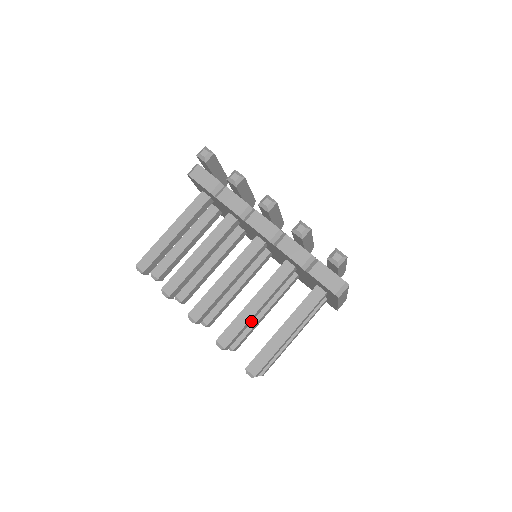
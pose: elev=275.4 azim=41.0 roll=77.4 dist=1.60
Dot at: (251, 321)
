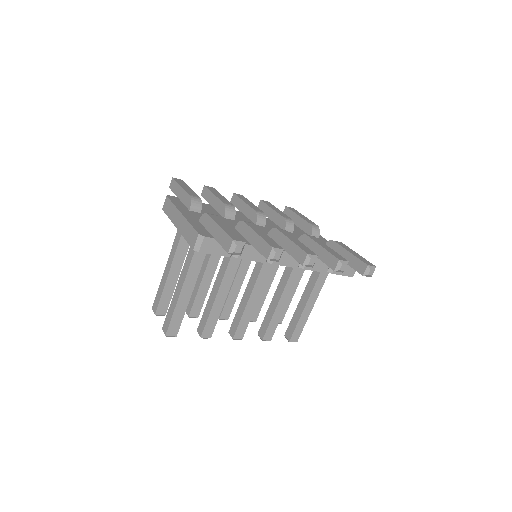
Dot at: occluded
